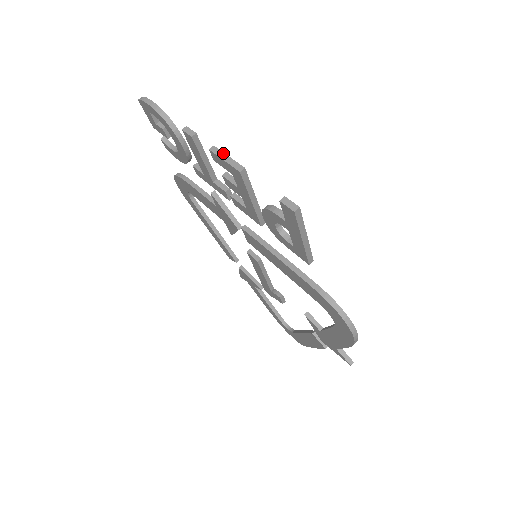
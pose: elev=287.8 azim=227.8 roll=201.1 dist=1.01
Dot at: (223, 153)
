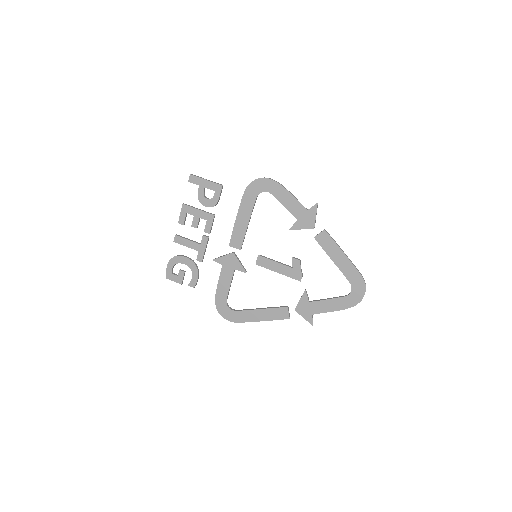
Dot at: (180, 216)
